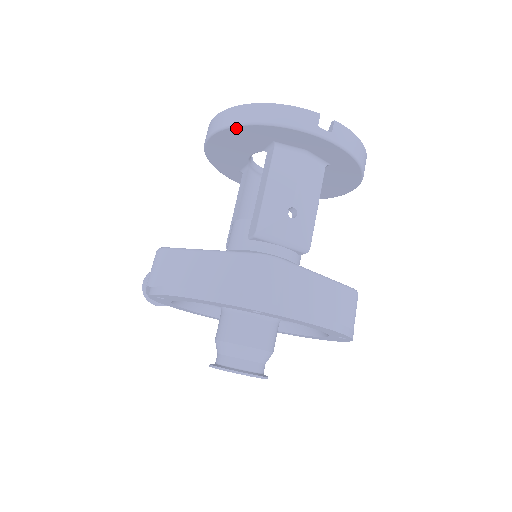
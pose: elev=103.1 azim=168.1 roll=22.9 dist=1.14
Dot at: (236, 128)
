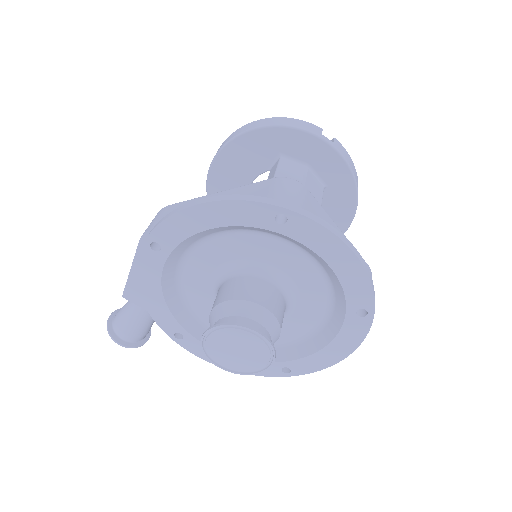
Dot at: (248, 135)
